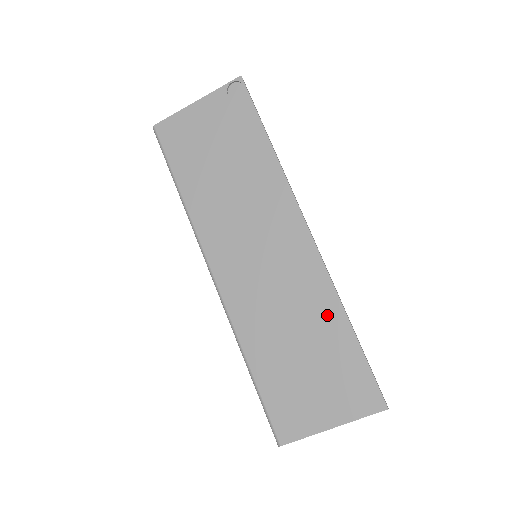
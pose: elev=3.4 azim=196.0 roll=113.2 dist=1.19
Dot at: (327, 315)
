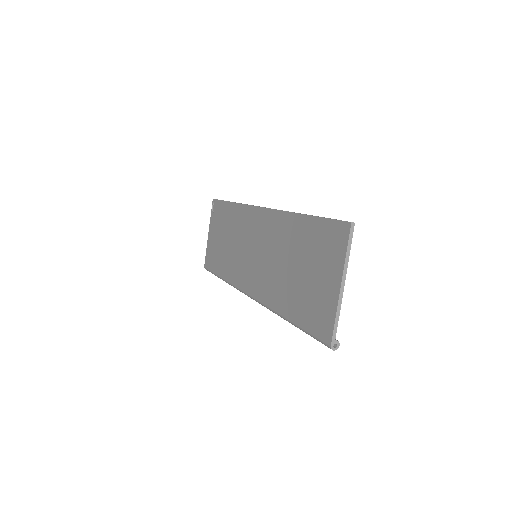
Dot at: (291, 229)
